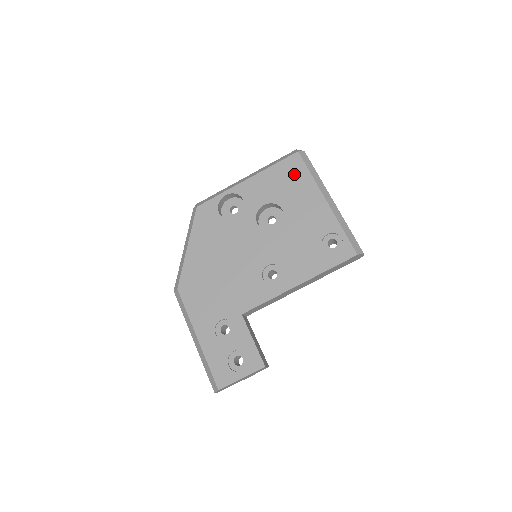
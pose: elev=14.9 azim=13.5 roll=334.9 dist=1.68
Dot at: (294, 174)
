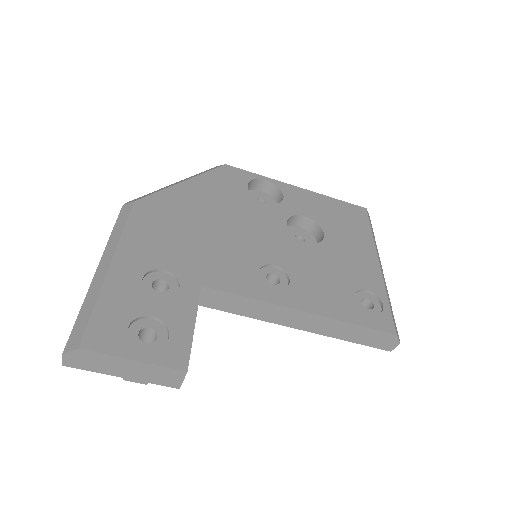
Dot at: (353, 219)
